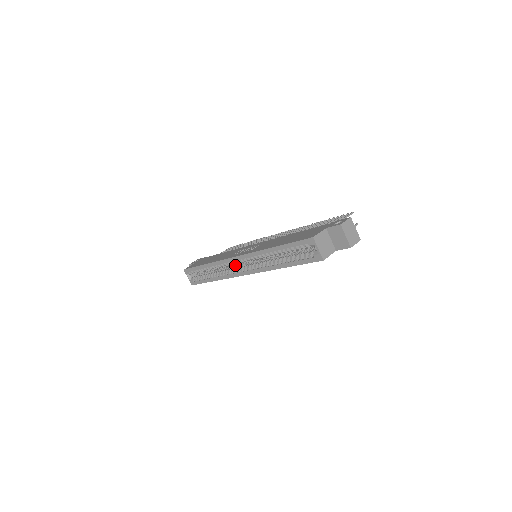
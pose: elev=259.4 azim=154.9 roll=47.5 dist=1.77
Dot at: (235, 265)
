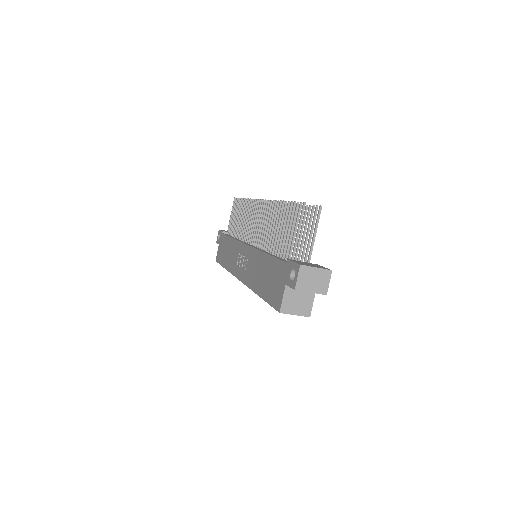
Dot at: occluded
